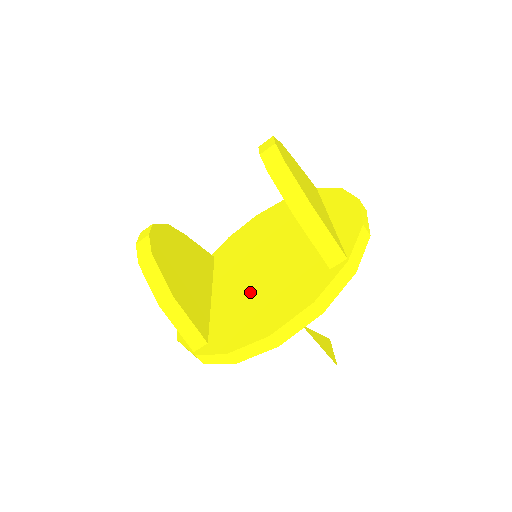
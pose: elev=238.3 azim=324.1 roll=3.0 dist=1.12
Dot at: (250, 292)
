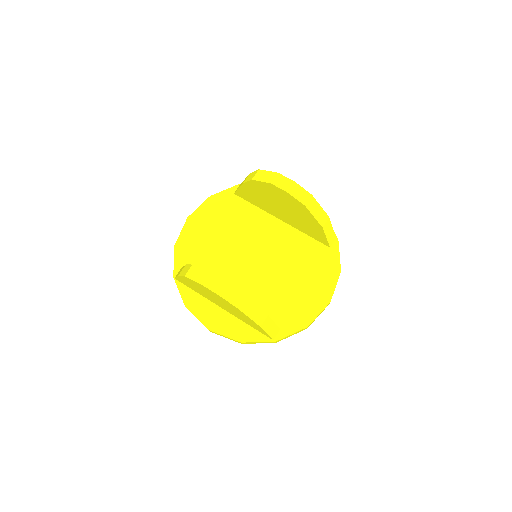
Dot at: (275, 283)
